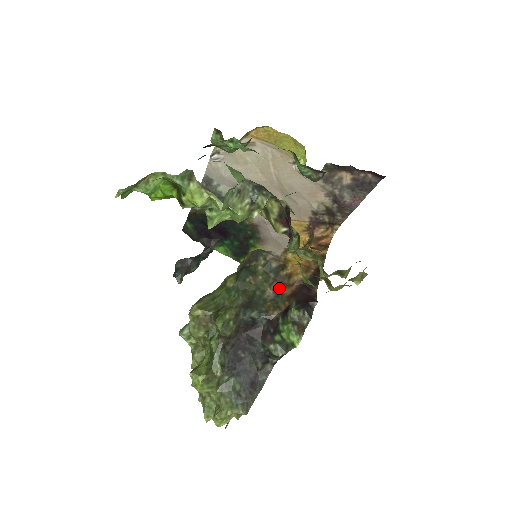
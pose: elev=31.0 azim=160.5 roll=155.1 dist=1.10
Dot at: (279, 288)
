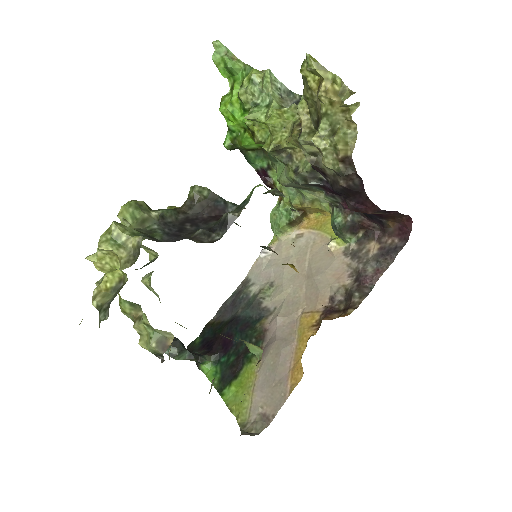
Dot at: occluded
